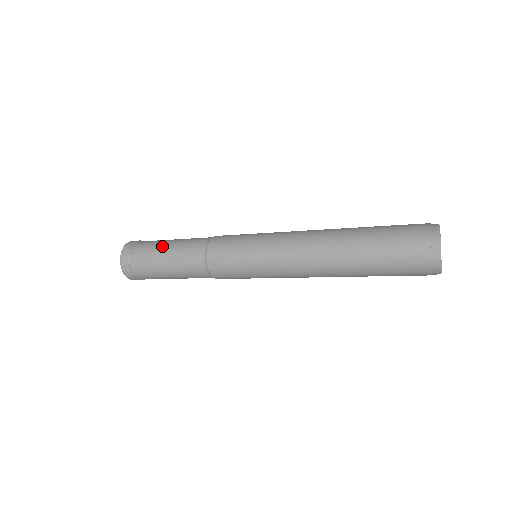
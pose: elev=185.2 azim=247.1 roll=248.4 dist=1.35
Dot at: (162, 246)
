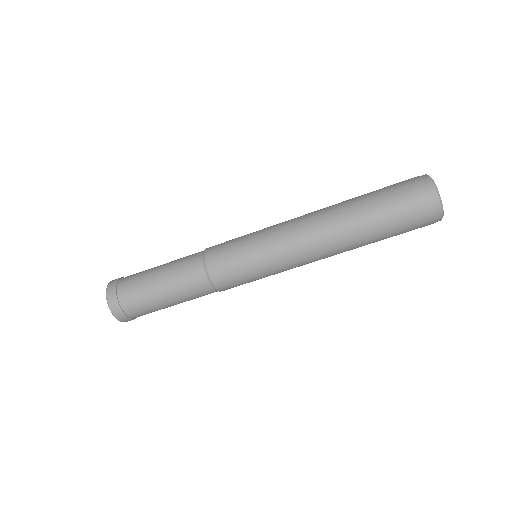
Dot at: (152, 274)
